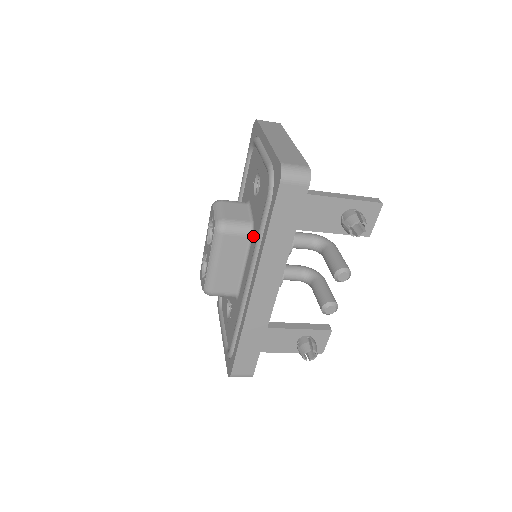
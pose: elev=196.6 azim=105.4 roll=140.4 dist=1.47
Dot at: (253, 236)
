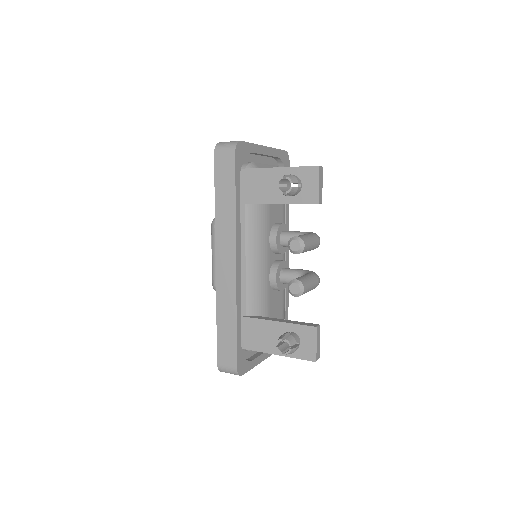
Dot at: occluded
